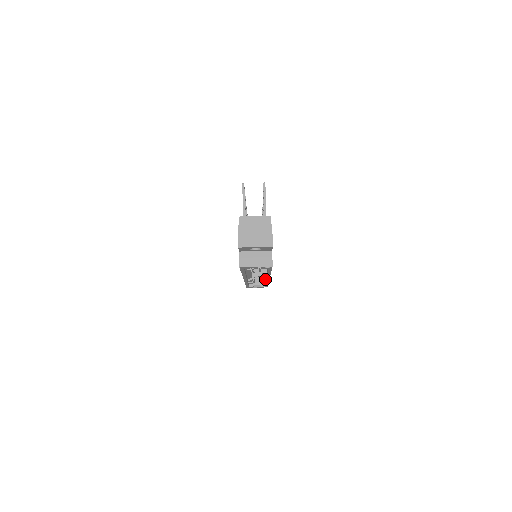
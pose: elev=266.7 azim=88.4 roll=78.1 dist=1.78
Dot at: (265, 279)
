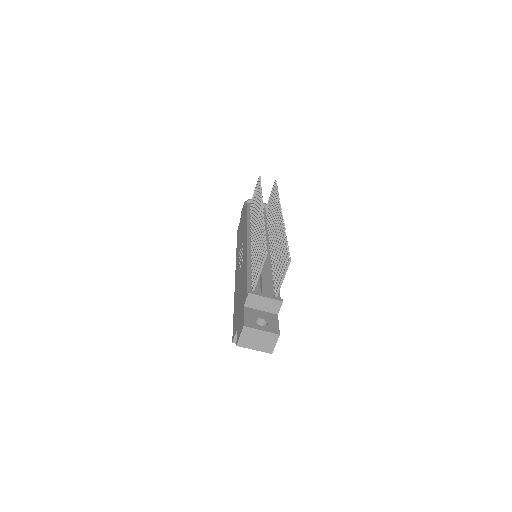
Dot at: occluded
